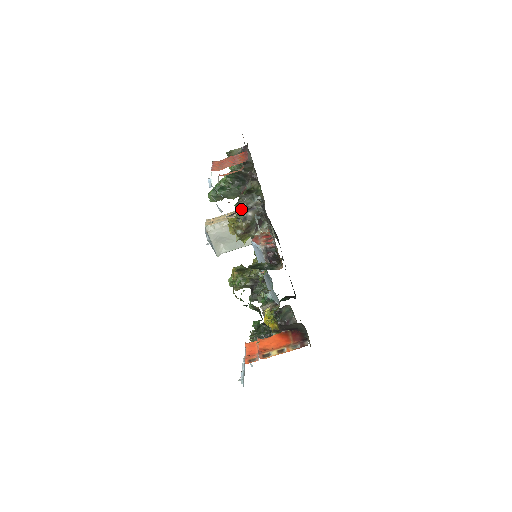
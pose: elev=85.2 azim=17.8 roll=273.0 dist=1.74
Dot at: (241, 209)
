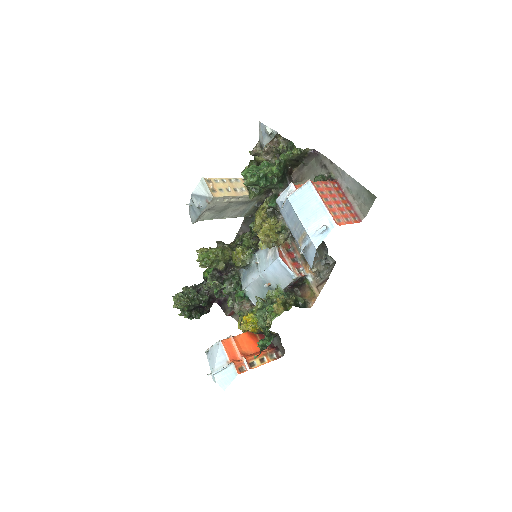
Dot at: (283, 220)
